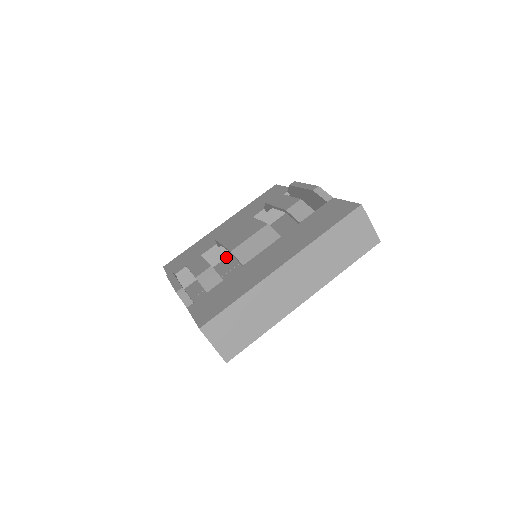
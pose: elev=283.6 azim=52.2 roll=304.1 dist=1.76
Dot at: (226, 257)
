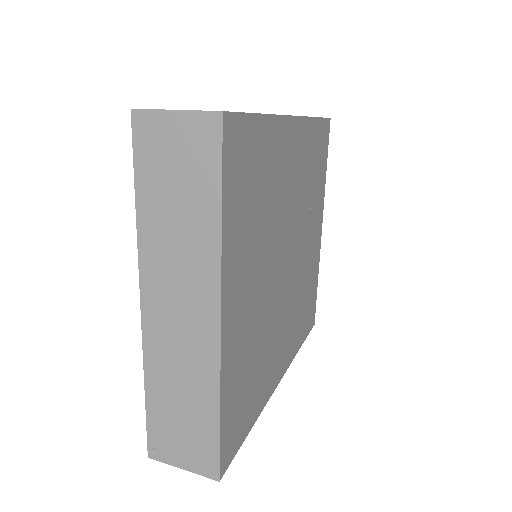
Dot at: occluded
